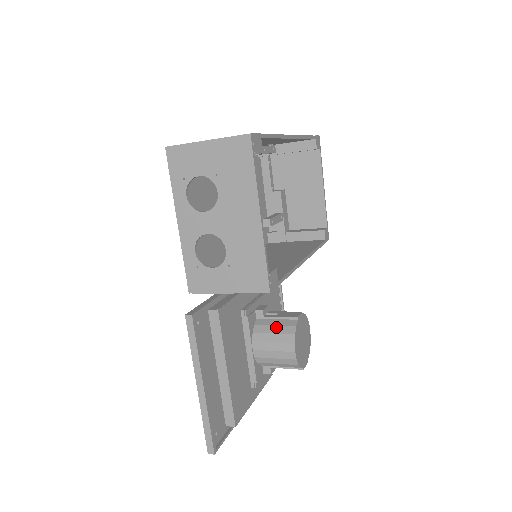
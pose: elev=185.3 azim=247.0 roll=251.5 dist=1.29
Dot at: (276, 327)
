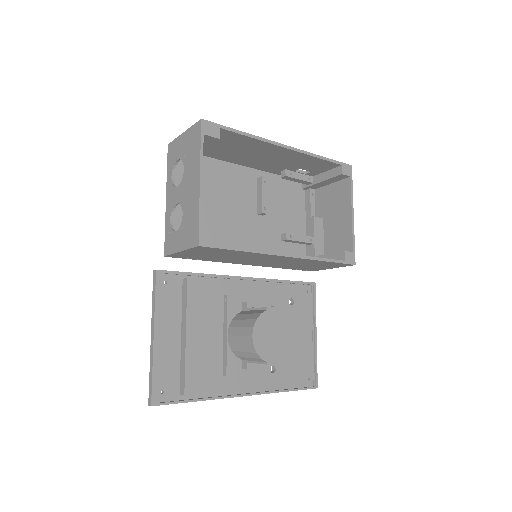
Dot at: (248, 315)
